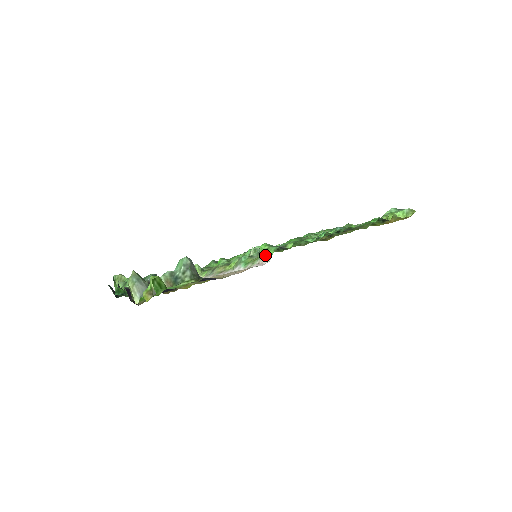
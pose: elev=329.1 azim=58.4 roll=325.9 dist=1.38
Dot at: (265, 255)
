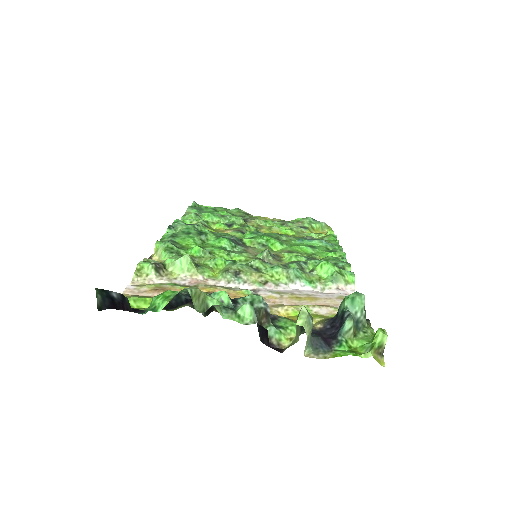
Dot at: (344, 280)
